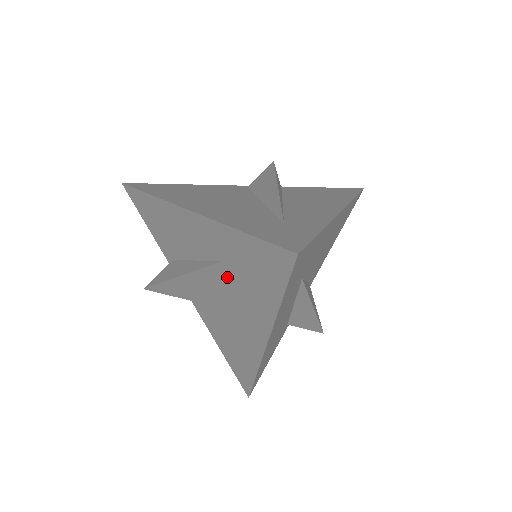
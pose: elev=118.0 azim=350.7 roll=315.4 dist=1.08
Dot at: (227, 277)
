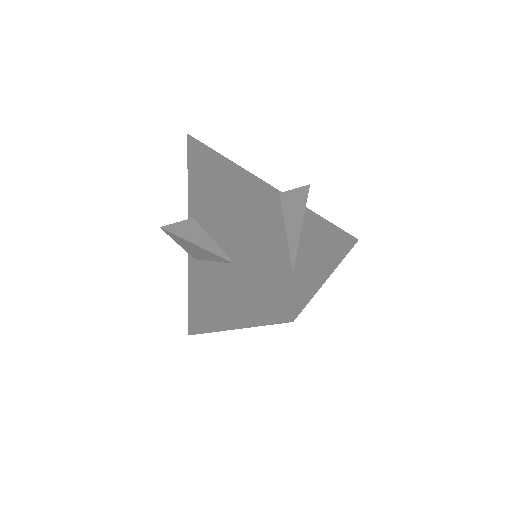
Dot at: (231, 274)
